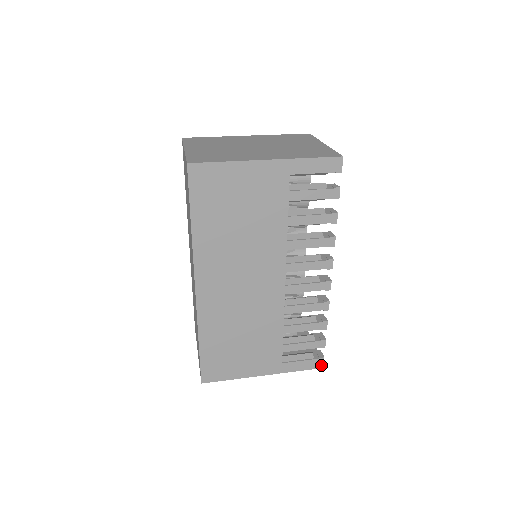
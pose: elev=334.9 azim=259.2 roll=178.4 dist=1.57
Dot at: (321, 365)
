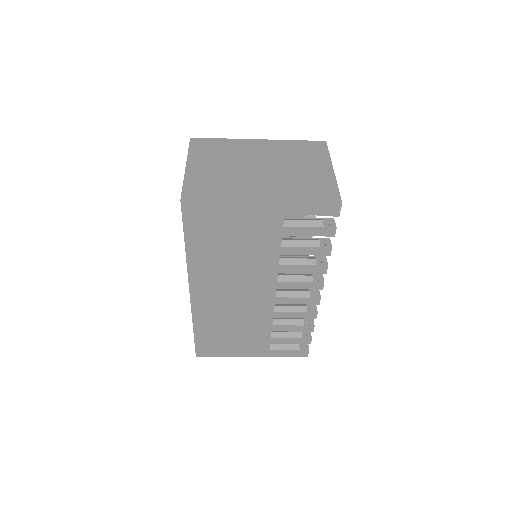
Dot at: (306, 355)
